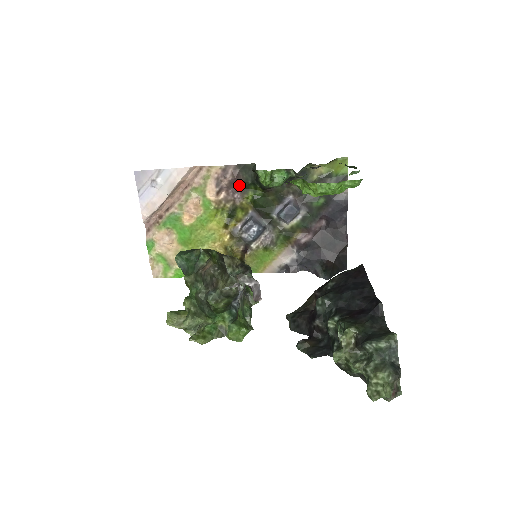
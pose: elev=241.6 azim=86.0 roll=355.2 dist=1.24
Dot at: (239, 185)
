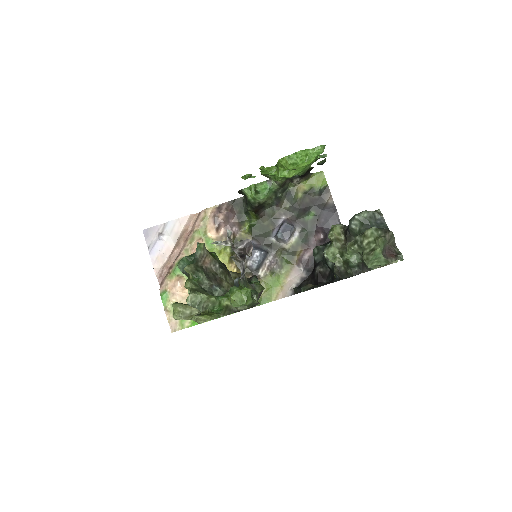
Dot at: (235, 219)
